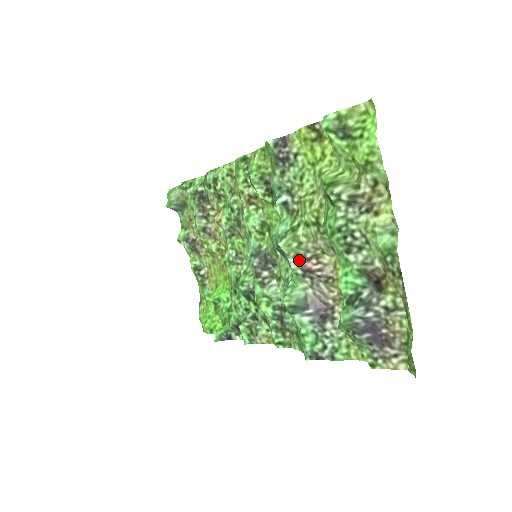
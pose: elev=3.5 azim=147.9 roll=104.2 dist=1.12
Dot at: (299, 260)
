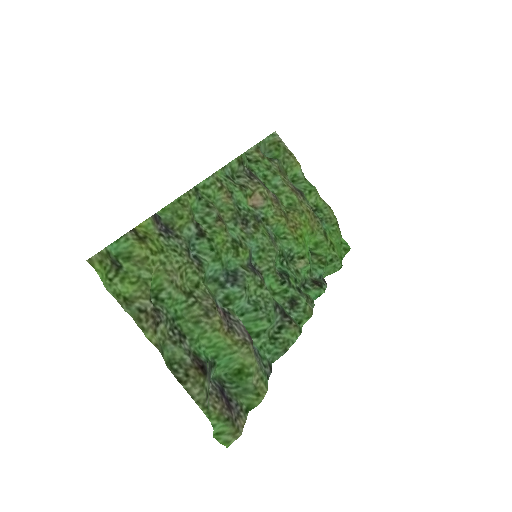
Dot at: (218, 303)
